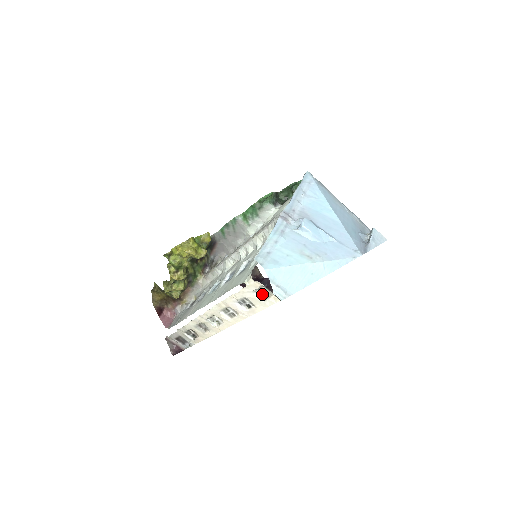
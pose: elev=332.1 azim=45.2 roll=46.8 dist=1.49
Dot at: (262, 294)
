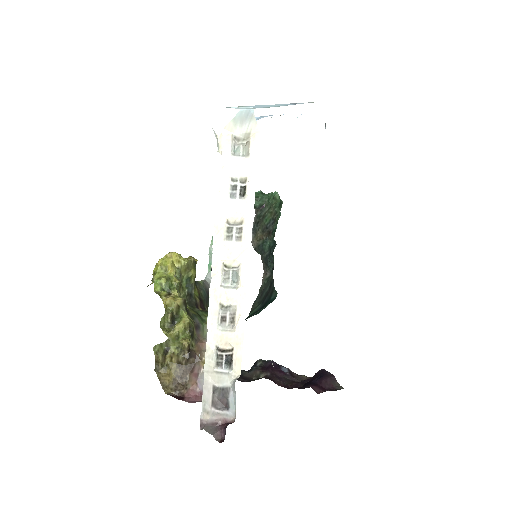
Dot at: (242, 153)
